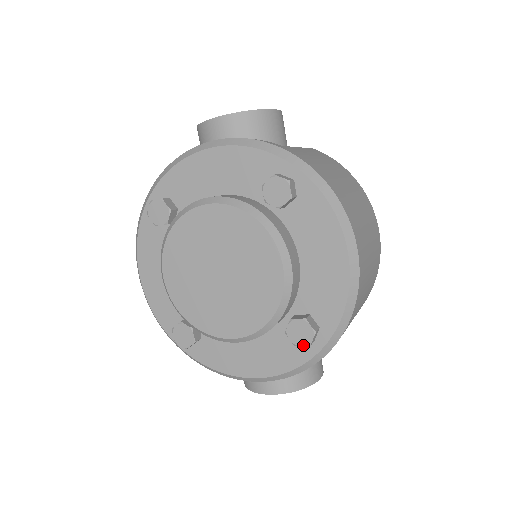
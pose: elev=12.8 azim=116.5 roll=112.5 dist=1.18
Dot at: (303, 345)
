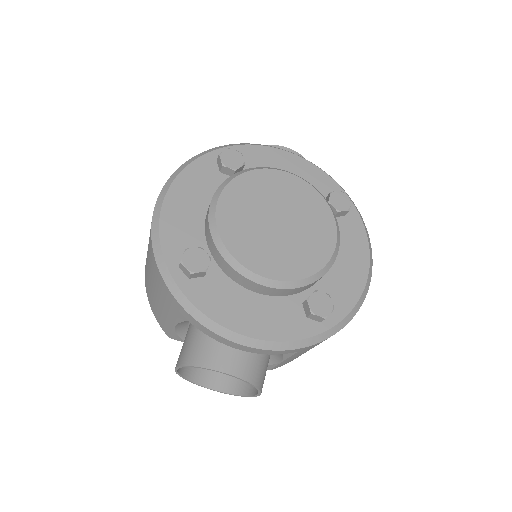
Dot at: (320, 315)
